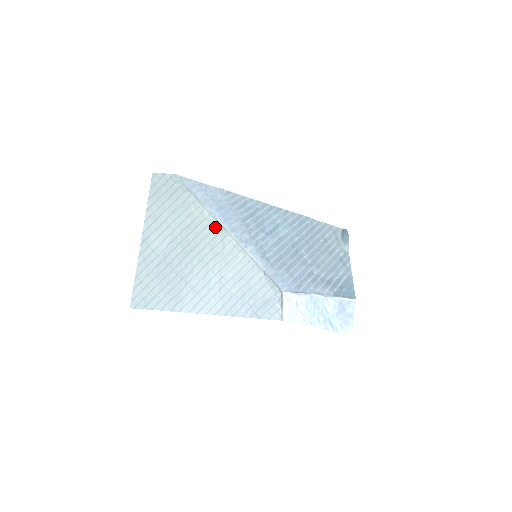
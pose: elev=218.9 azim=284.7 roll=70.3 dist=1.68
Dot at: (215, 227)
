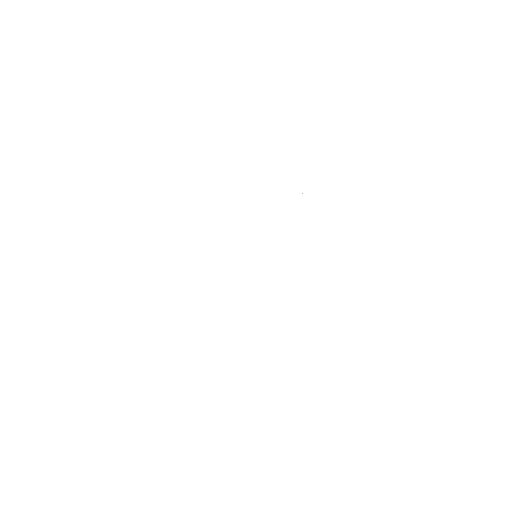
Dot at: occluded
